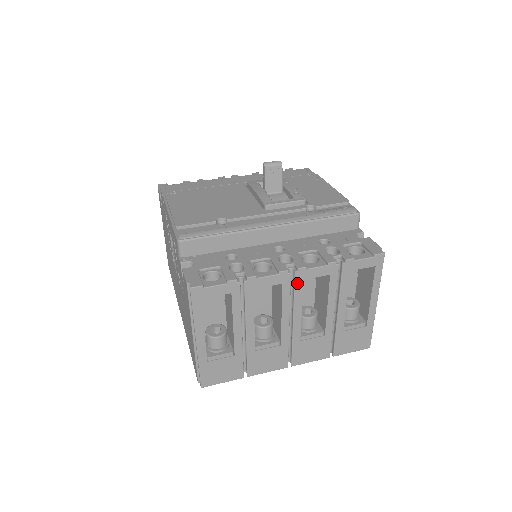
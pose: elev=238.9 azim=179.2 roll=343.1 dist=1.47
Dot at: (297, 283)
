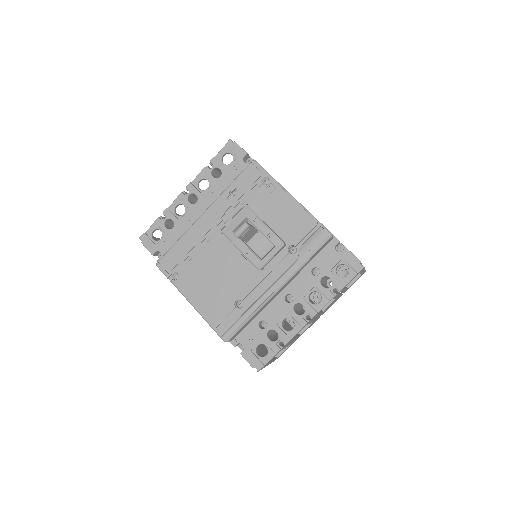
Dot at: (314, 317)
